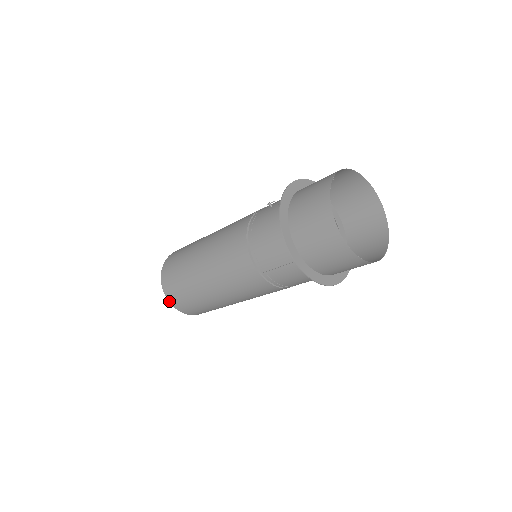
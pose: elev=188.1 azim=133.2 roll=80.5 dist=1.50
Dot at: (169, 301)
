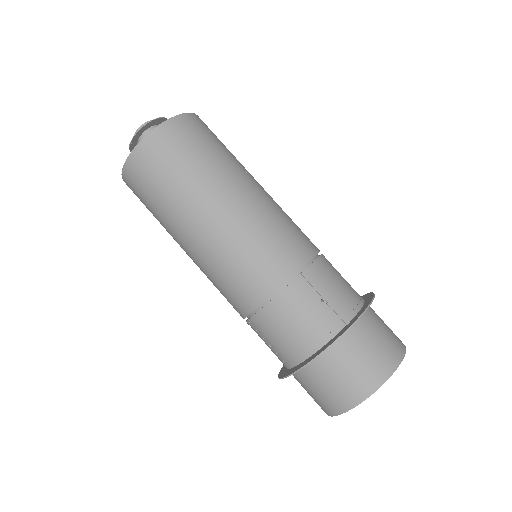
Dot at: (122, 173)
